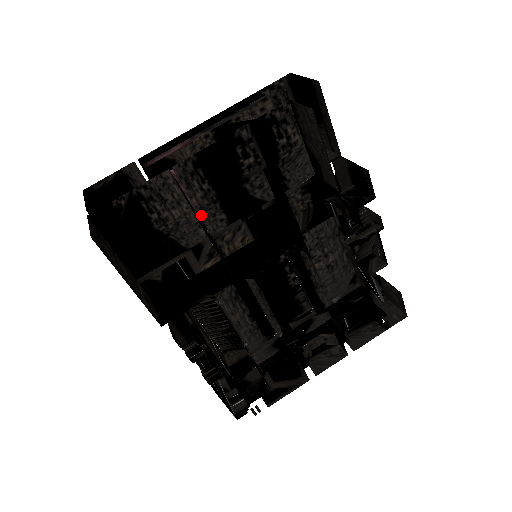
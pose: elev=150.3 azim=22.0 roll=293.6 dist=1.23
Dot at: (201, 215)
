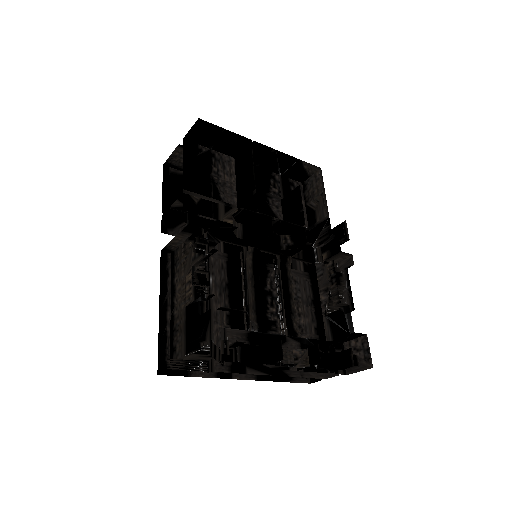
Dot at: occluded
